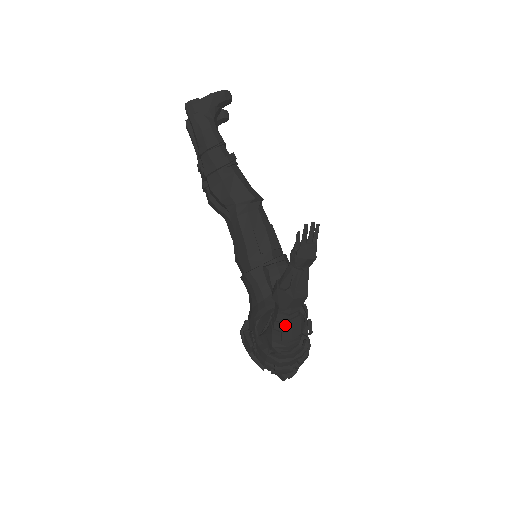
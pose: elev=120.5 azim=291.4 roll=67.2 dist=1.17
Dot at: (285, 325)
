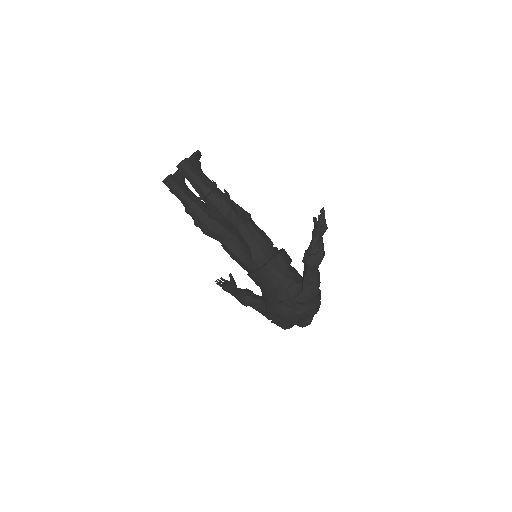
Dot at: (317, 278)
